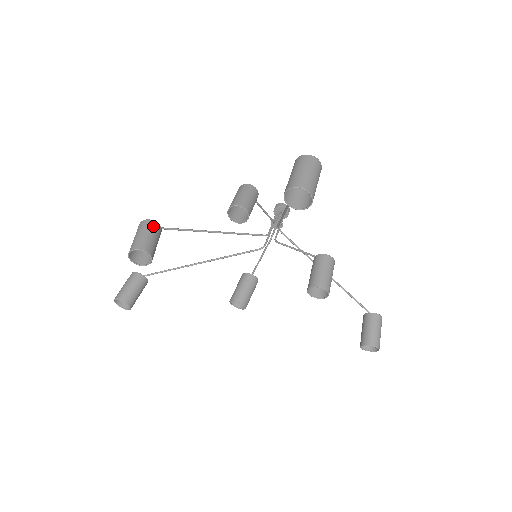
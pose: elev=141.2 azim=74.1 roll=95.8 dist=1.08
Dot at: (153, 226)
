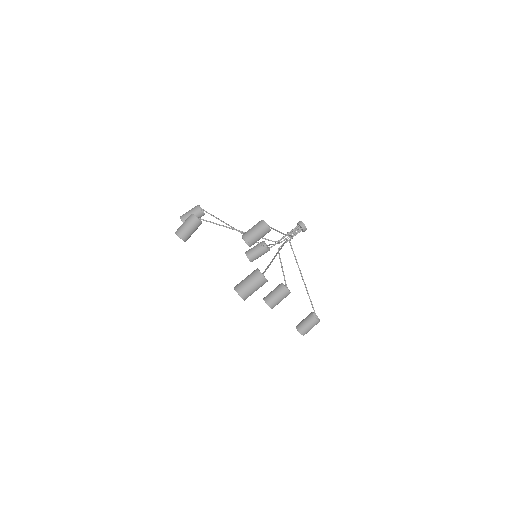
Dot at: (196, 222)
